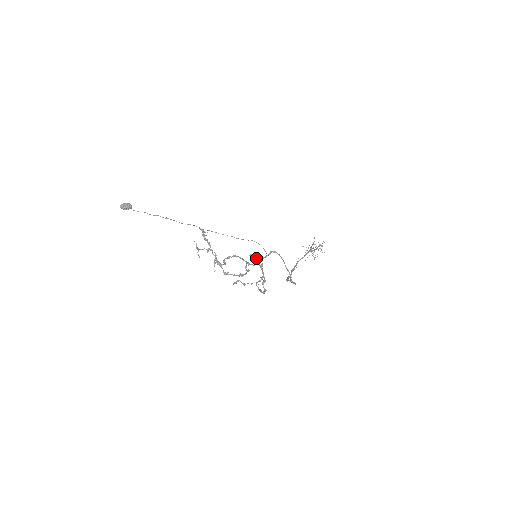
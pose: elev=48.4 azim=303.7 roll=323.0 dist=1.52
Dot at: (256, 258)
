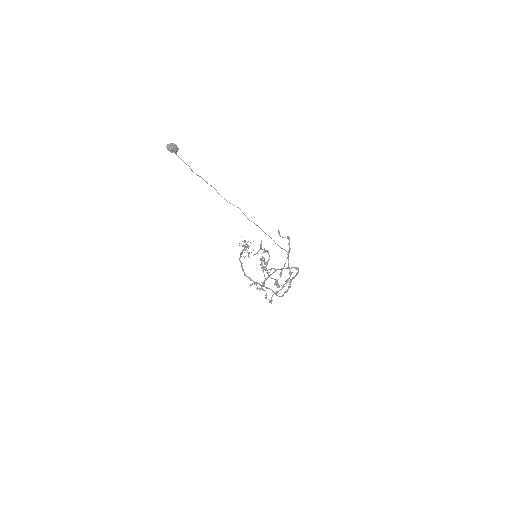
Dot at: occluded
